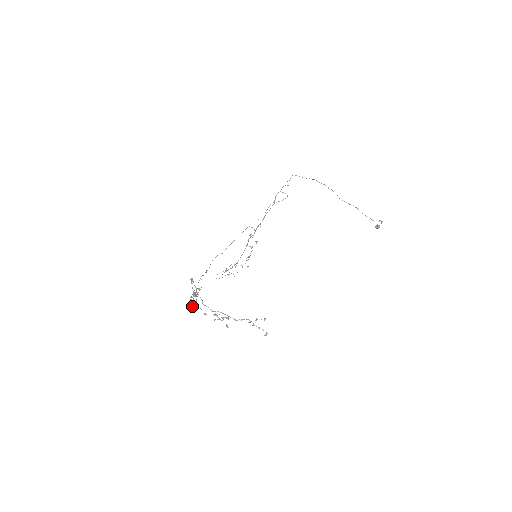
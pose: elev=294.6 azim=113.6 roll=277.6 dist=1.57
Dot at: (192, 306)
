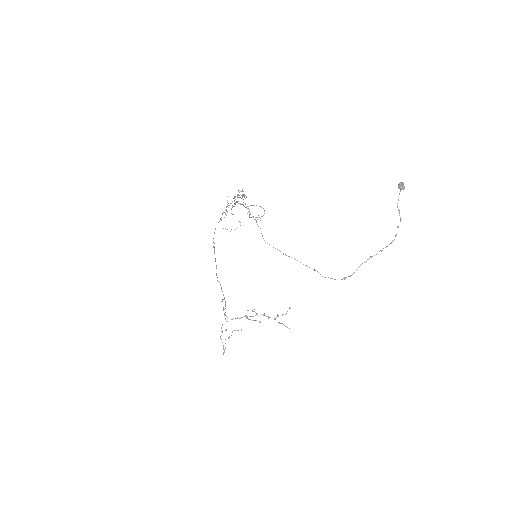
Dot at: occluded
